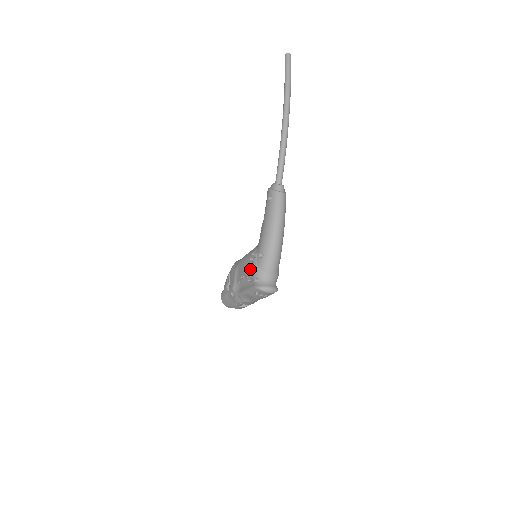
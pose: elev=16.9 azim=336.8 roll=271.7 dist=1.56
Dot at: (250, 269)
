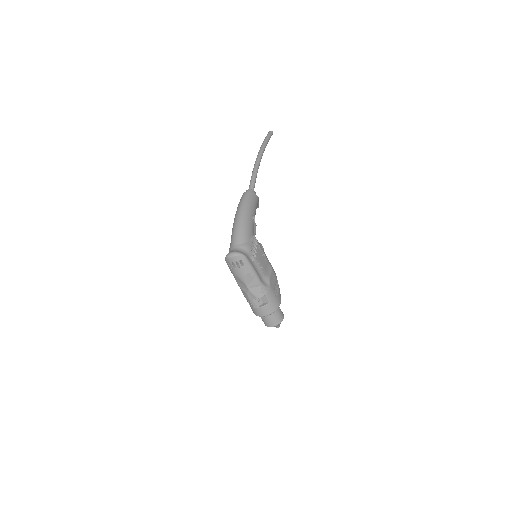
Dot at: occluded
